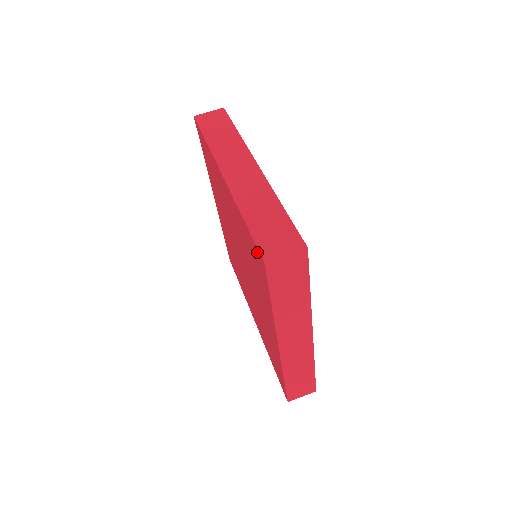
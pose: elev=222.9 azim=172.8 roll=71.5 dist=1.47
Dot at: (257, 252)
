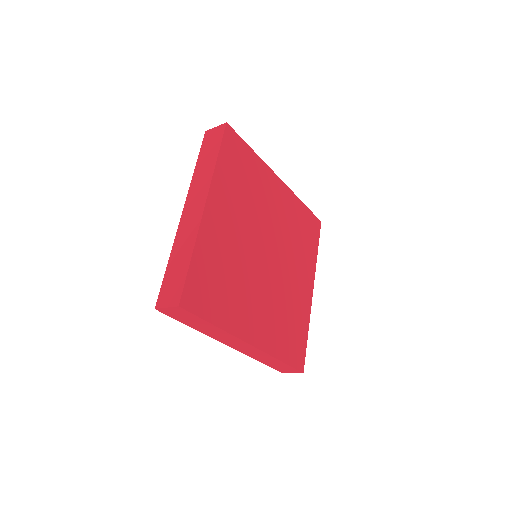
Dot at: occluded
